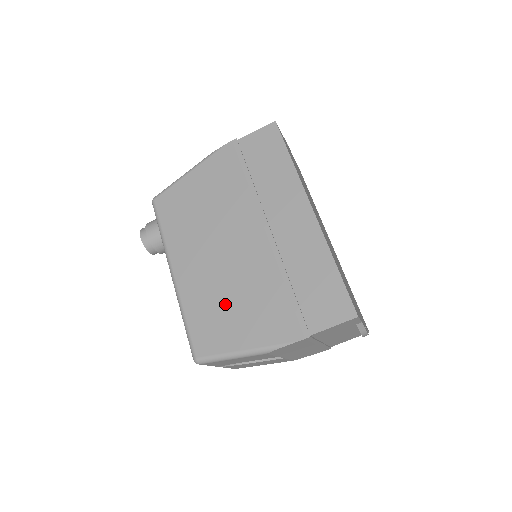
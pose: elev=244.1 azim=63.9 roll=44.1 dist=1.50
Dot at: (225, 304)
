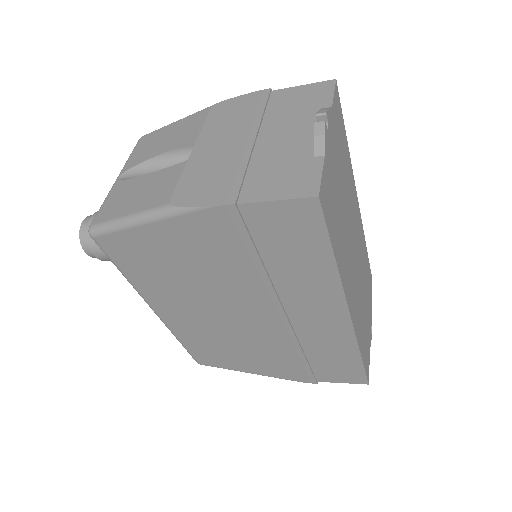
Dot at: (227, 348)
